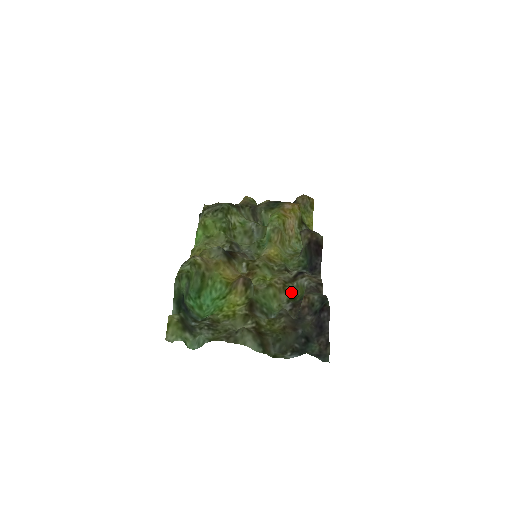
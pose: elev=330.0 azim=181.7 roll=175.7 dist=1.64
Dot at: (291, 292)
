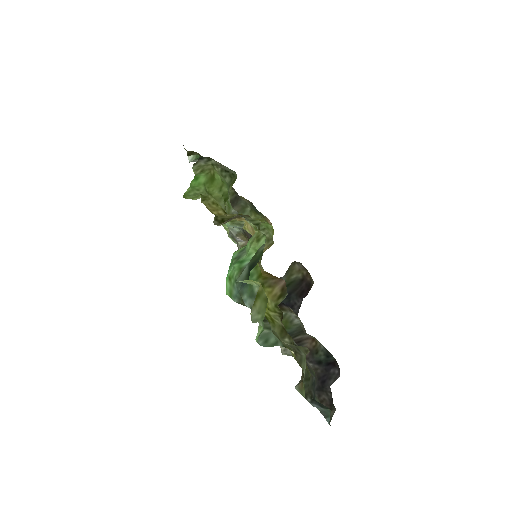
Dot at: occluded
